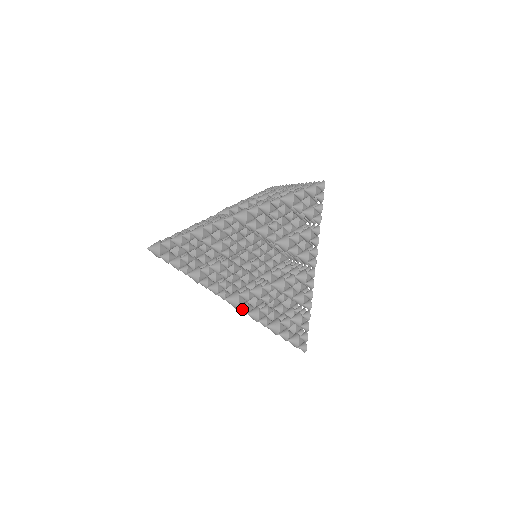
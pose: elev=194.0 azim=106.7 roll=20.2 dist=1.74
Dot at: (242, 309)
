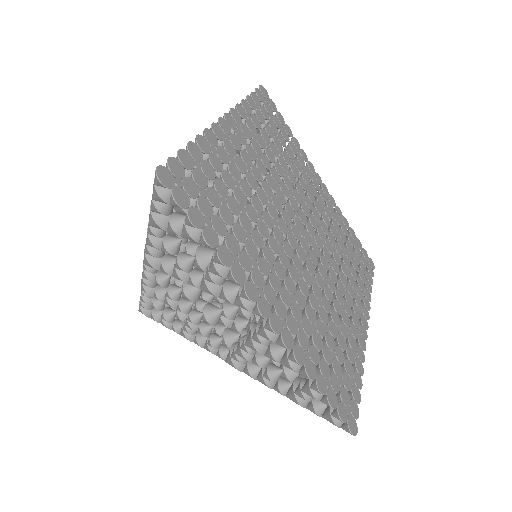
Dot at: occluded
